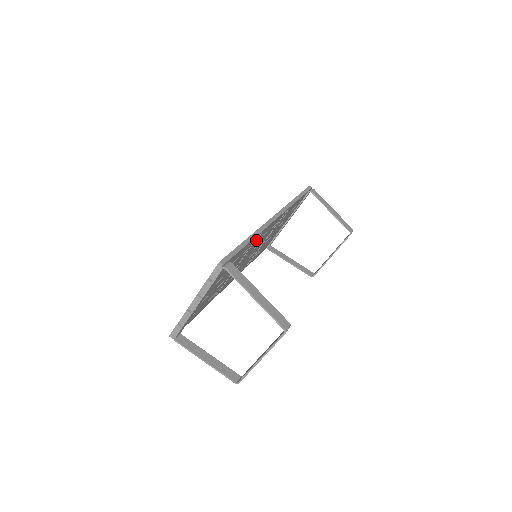
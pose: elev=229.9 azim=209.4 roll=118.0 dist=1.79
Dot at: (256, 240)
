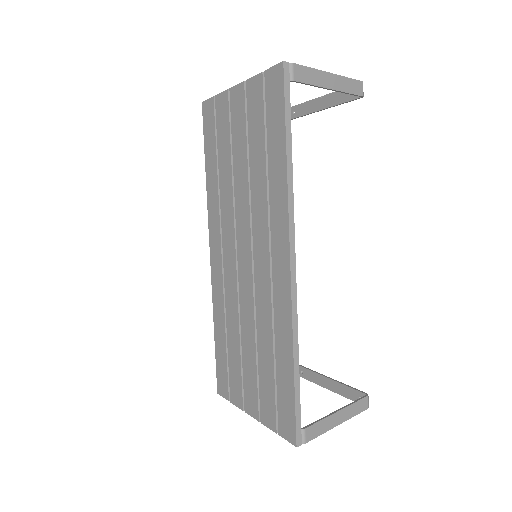
Dot at: occluded
